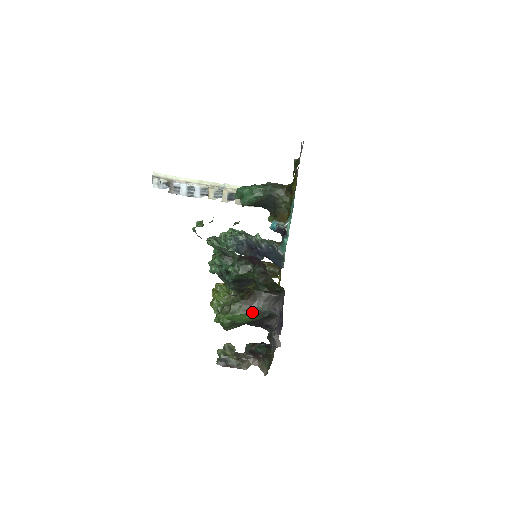
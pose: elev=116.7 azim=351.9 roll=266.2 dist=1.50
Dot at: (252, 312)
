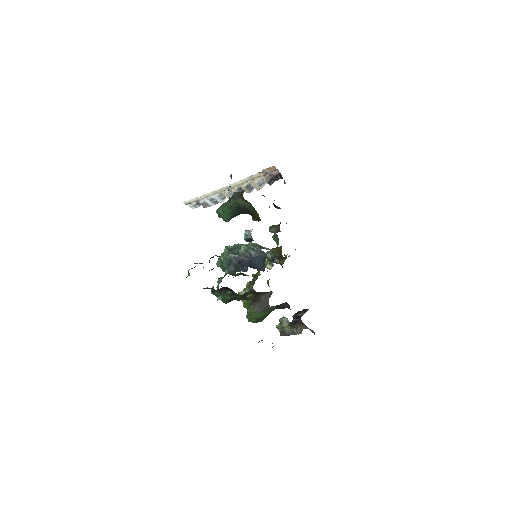
Dot at: (262, 310)
